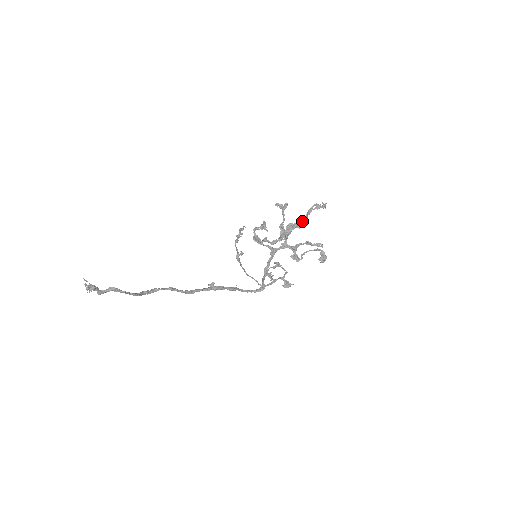
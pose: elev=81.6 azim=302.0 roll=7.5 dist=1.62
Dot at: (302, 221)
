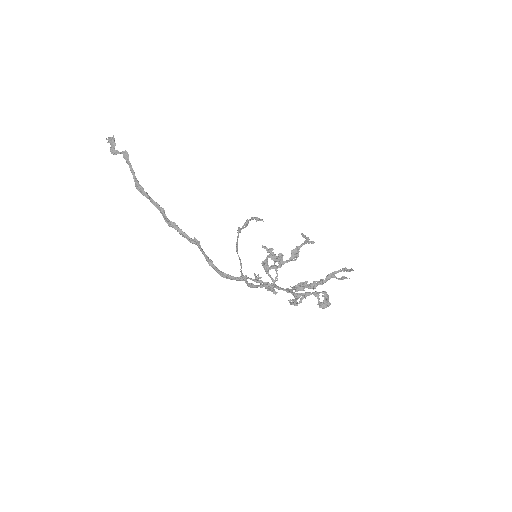
Dot at: (320, 282)
